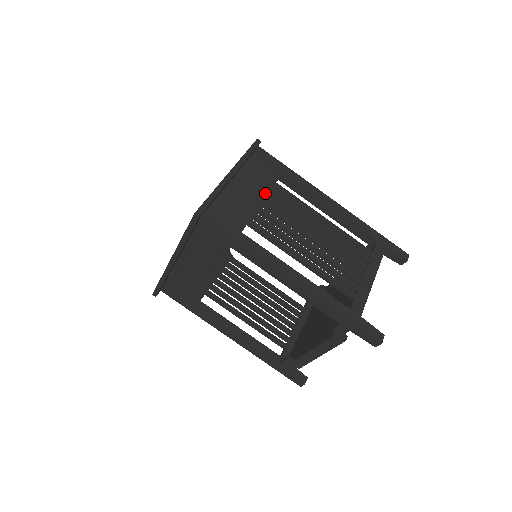
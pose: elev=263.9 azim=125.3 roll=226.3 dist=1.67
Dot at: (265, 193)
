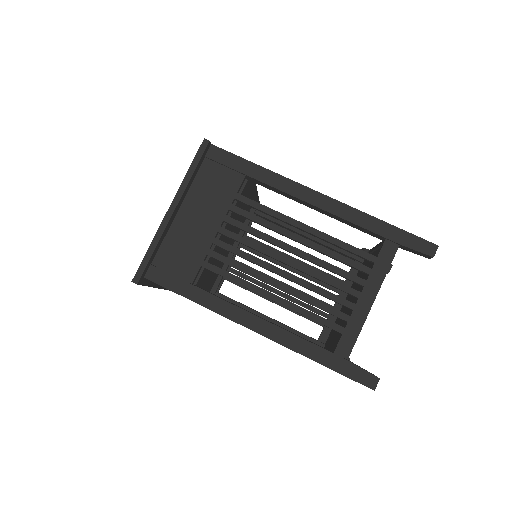
Dot at: (221, 215)
